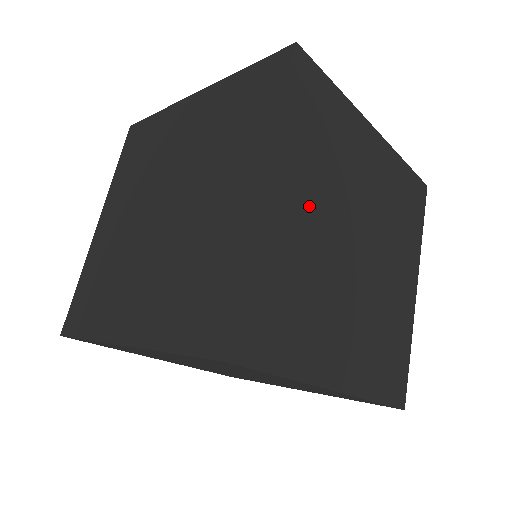
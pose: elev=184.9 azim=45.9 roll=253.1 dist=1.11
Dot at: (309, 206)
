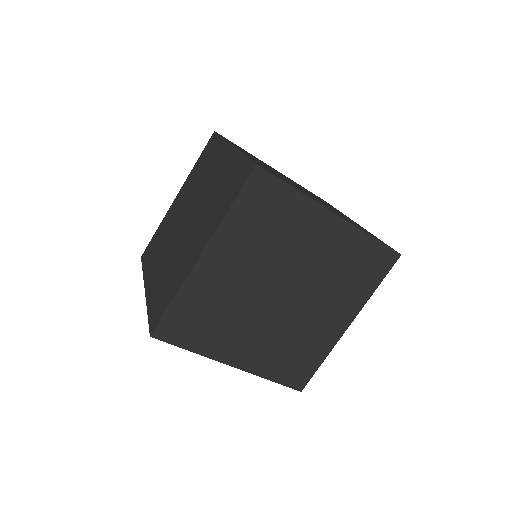
Dot at: (238, 267)
